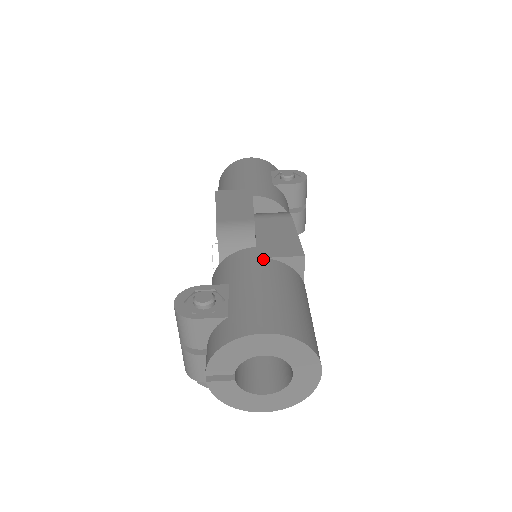
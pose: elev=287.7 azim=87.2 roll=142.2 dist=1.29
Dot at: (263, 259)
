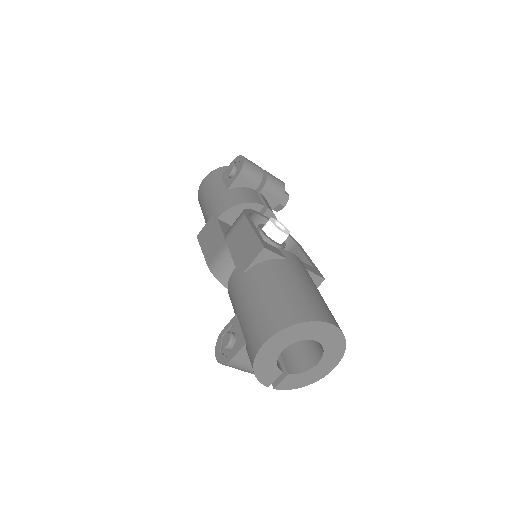
Dot at: (243, 275)
